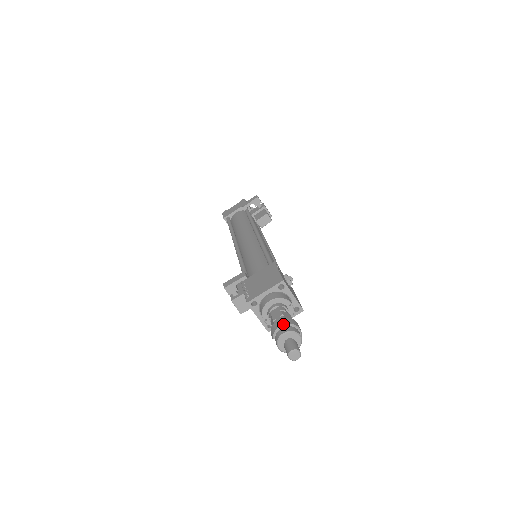
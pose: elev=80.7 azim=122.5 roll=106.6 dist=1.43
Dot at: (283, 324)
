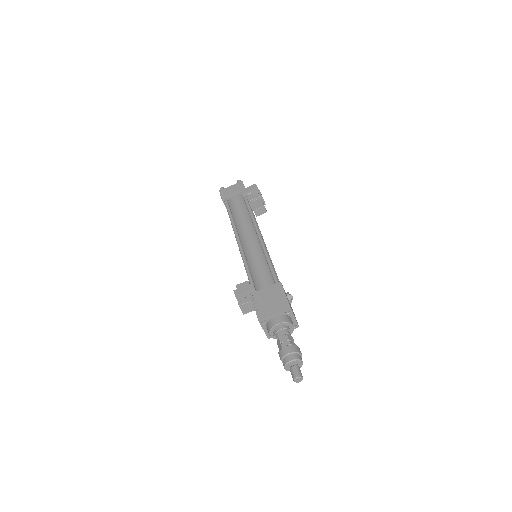
Dot at: (291, 352)
